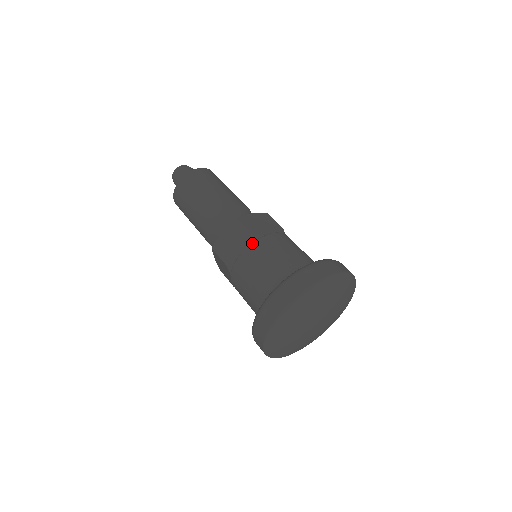
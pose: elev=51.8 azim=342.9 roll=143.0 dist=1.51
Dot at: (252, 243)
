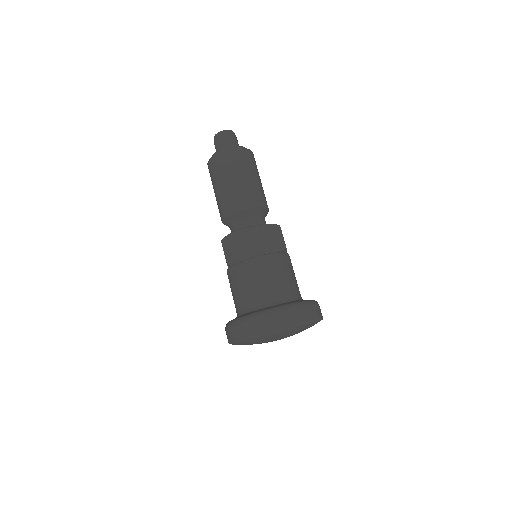
Dot at: (253, 258)
